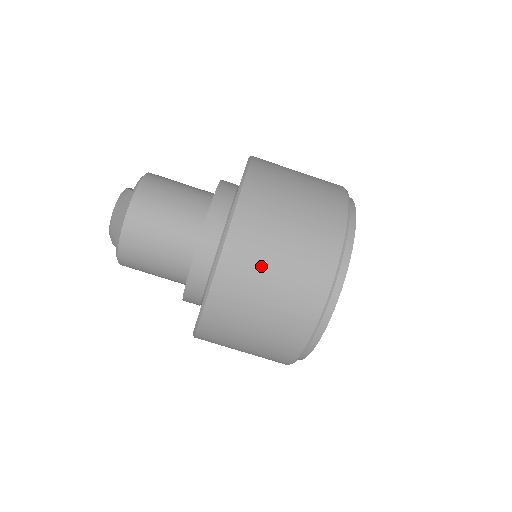
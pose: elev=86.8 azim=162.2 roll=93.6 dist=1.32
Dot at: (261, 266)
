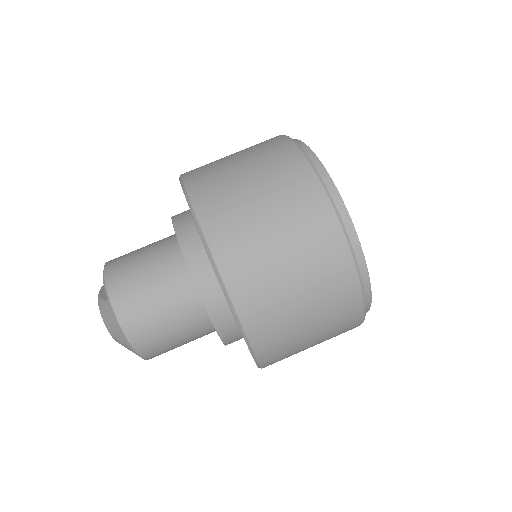
Dot at: (278, 292)
